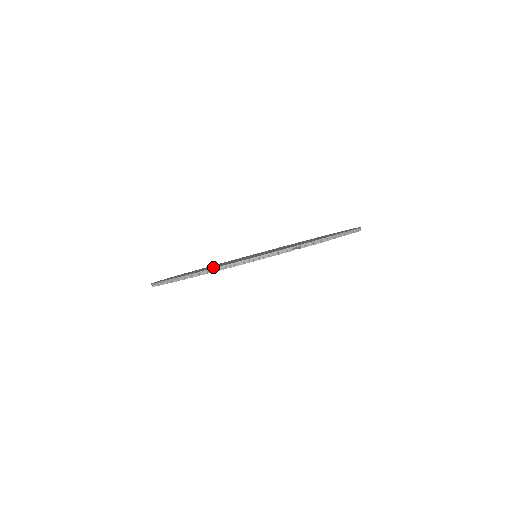
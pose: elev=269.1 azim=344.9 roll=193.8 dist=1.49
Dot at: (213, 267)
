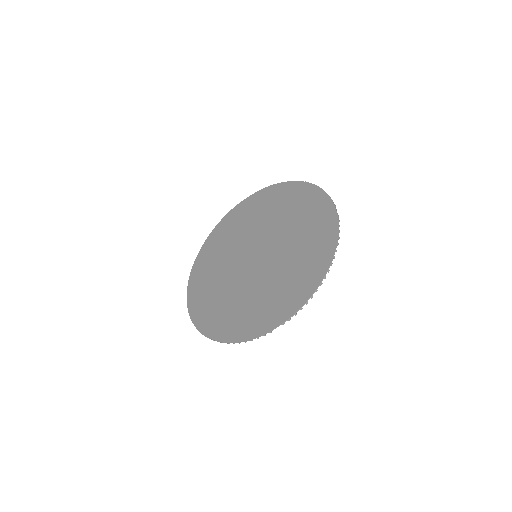
Dot at: (222, 318)
